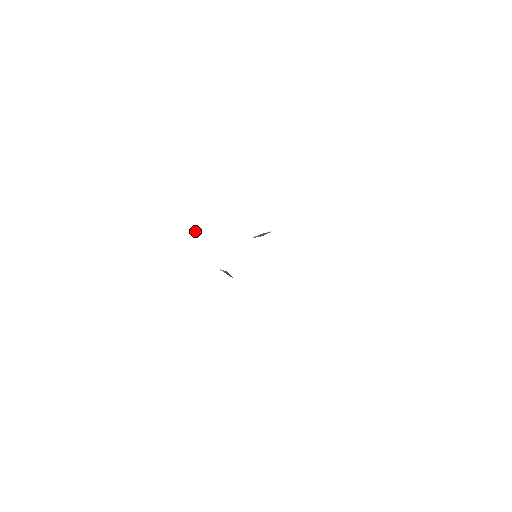
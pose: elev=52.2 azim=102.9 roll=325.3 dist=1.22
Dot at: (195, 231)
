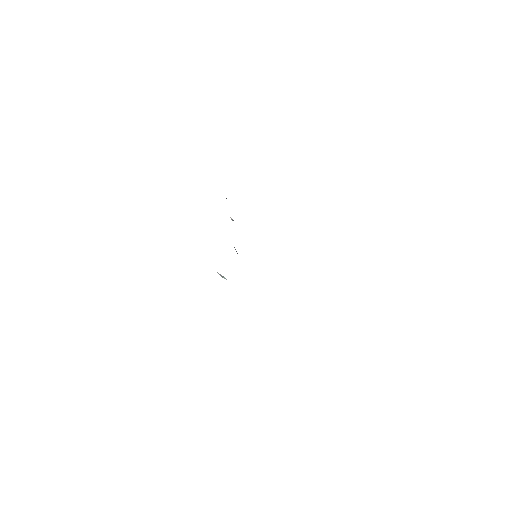
Dot at: (231, 219)
